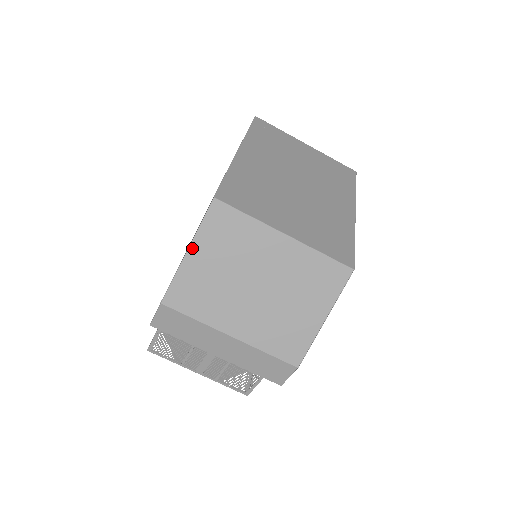
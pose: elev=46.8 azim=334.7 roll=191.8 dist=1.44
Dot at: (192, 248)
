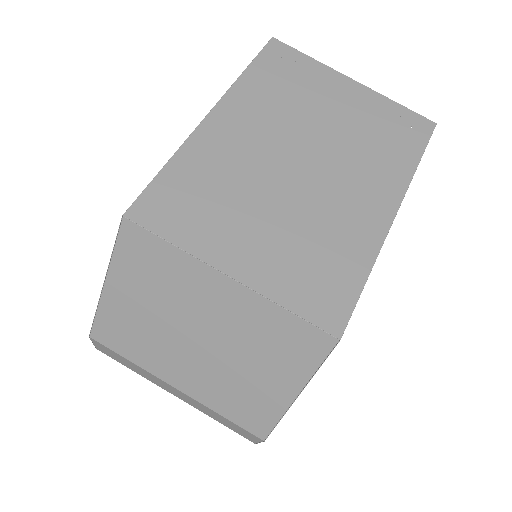
Dot at: (110, 279)
